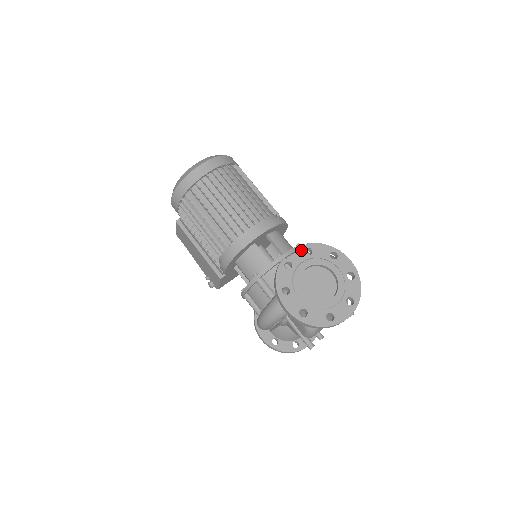
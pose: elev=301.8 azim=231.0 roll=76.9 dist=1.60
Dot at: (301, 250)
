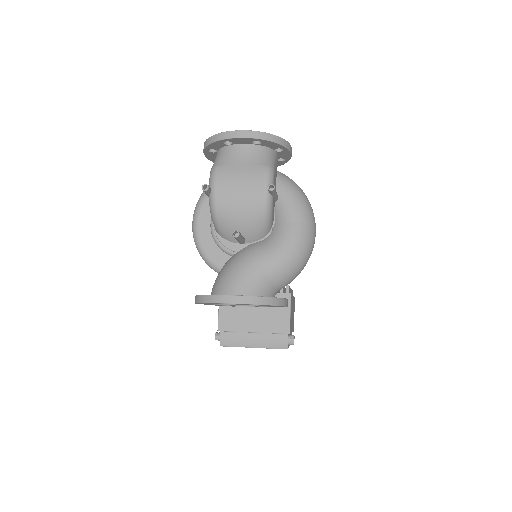
Dot at: occluded
